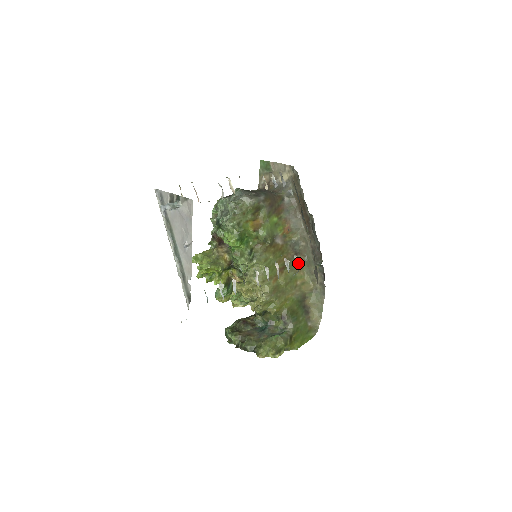
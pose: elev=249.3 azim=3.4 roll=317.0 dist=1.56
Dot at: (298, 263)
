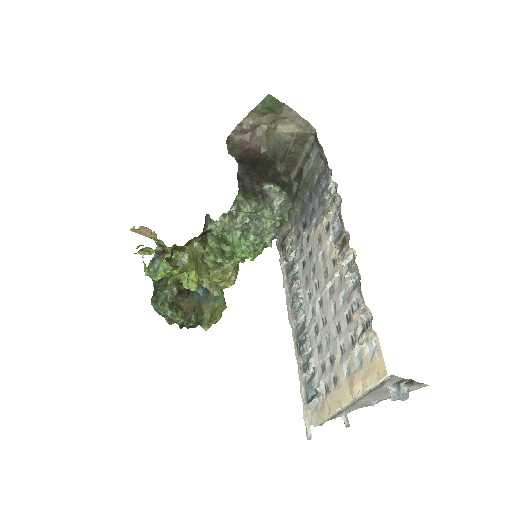
Dot at: occluded
